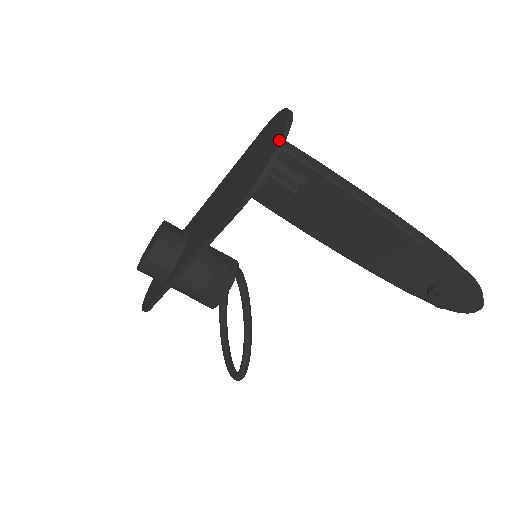
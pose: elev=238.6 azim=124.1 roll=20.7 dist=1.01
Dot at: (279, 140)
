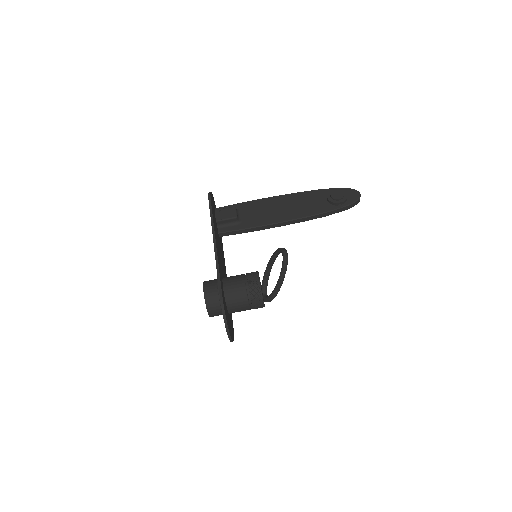
Dot at: occluded
